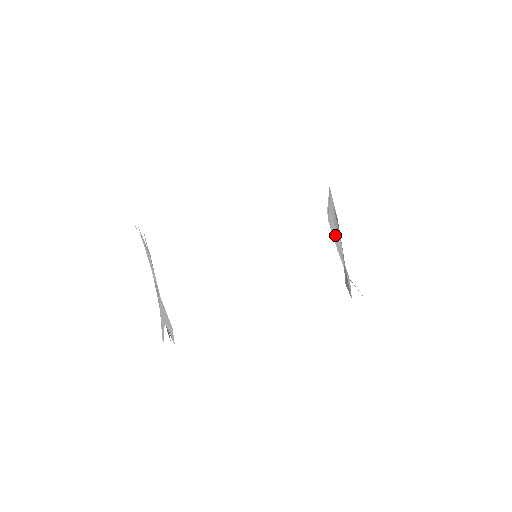
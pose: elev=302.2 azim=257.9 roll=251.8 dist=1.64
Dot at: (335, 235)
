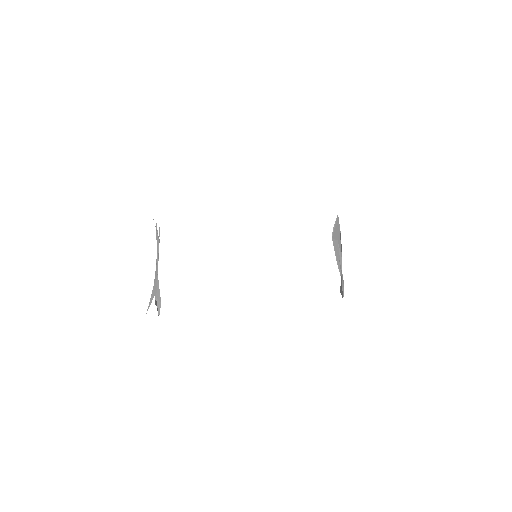
Dot at: (337, 250)
